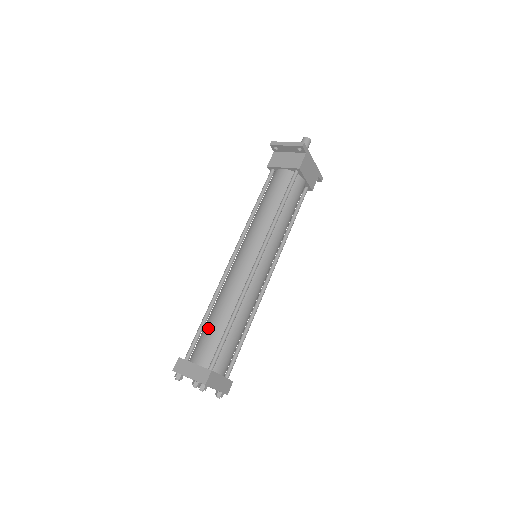
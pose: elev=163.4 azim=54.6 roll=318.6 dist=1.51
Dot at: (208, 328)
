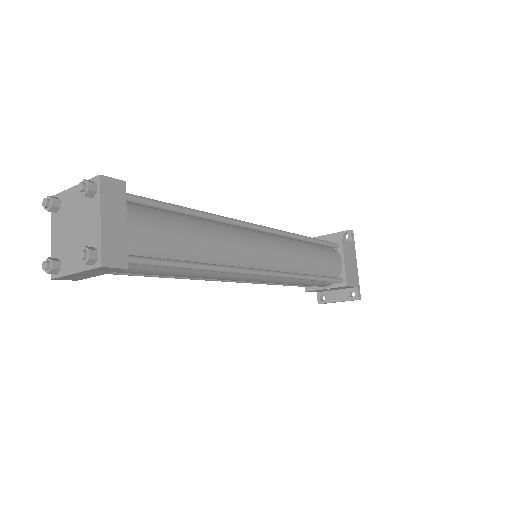
Dot at: occluded
